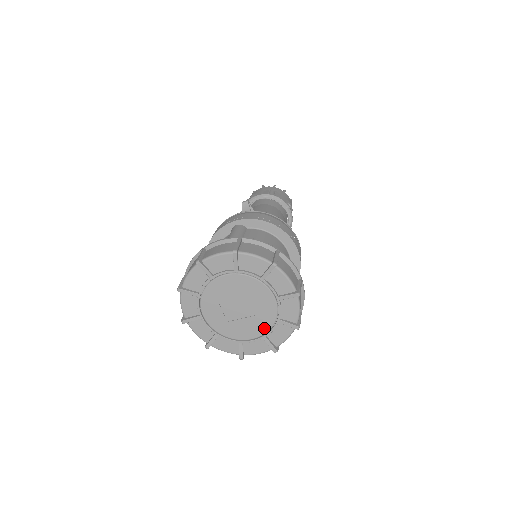
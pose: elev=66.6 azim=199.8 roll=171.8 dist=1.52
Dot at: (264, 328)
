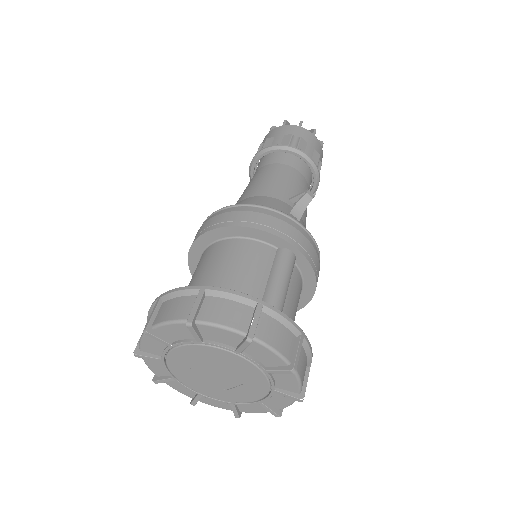
Dot at: (212, 395)
